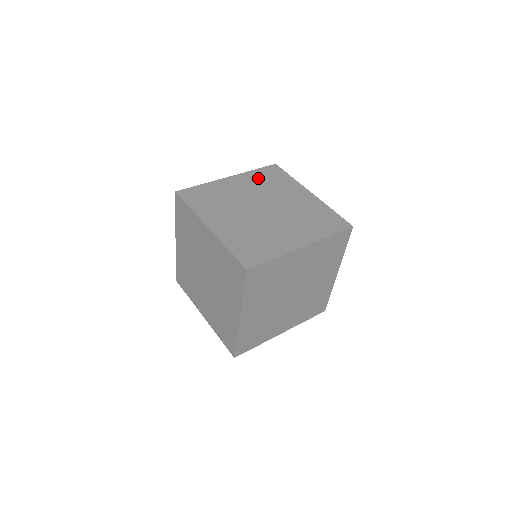
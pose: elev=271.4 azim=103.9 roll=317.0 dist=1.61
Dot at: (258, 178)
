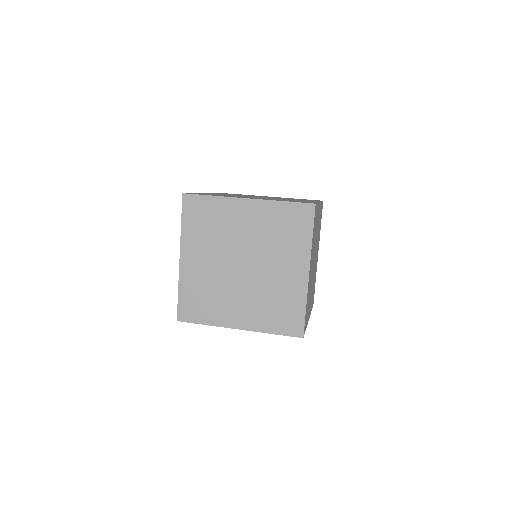
Dot at: (275, 218)
